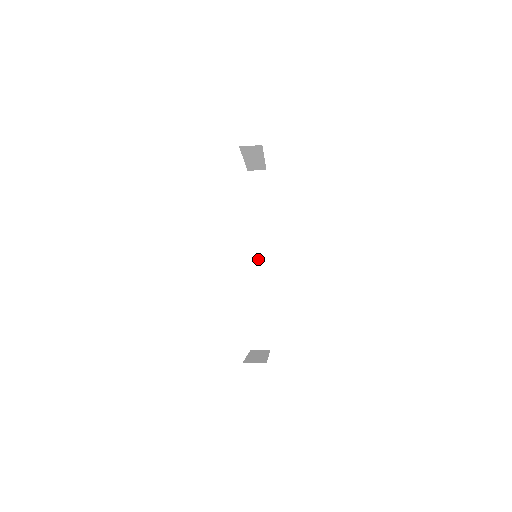
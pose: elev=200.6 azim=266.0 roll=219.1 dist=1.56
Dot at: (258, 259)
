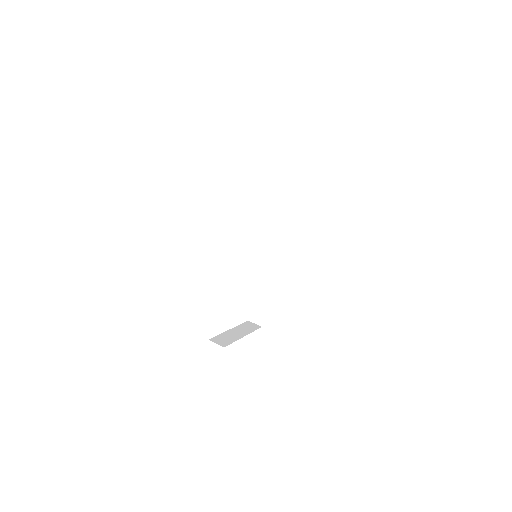
Dot at: (273, 251)
